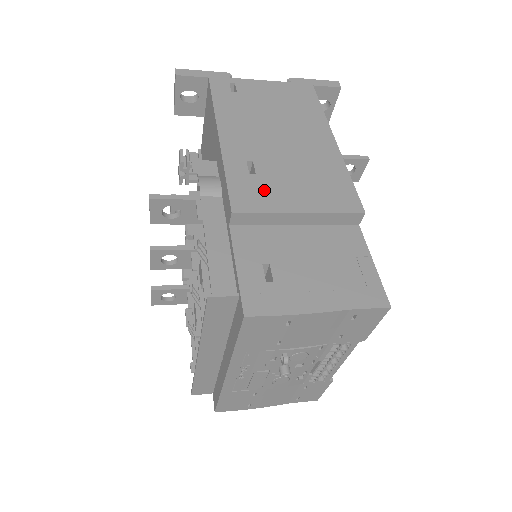
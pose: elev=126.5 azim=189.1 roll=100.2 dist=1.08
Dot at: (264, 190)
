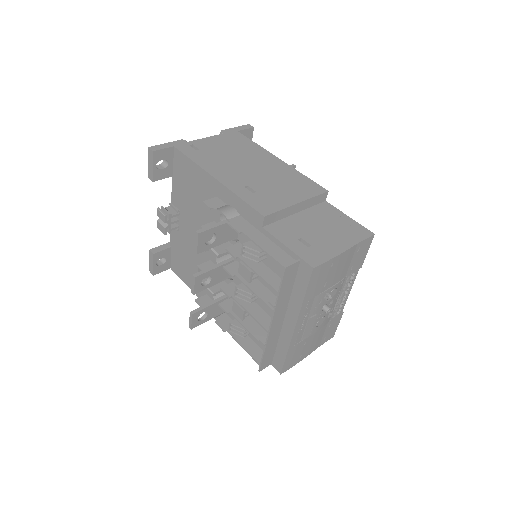
Dot at: (269, 199)
